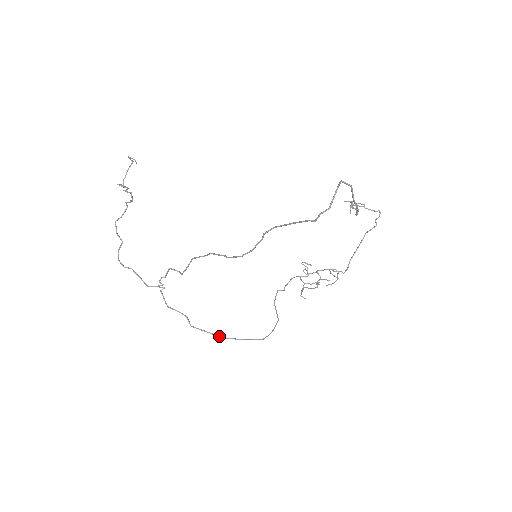
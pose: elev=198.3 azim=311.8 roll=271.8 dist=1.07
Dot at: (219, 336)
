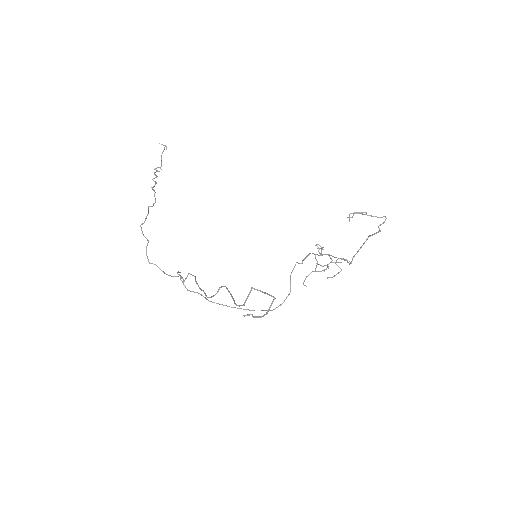
Dot at: occluded
